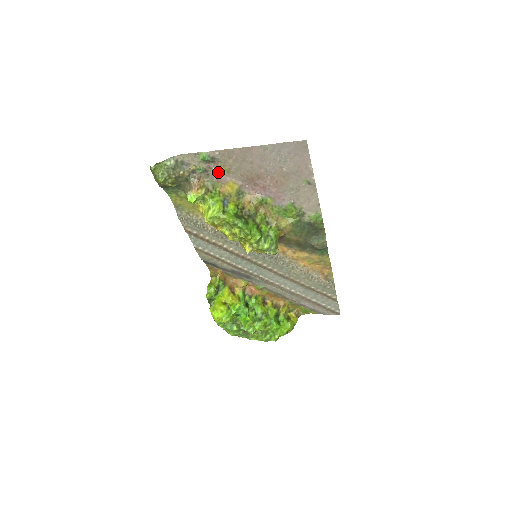
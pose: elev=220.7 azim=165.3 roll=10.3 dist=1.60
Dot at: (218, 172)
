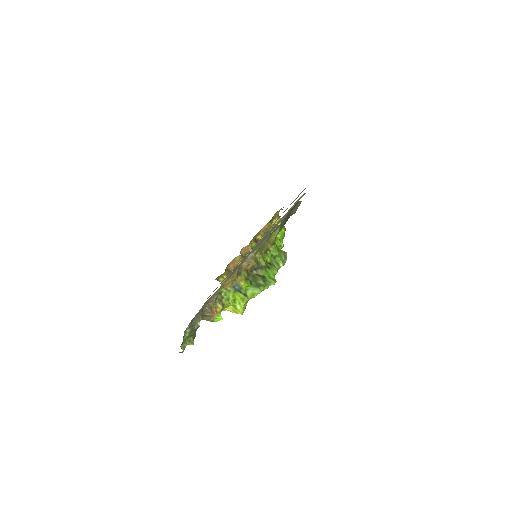
Dot at: occluded
